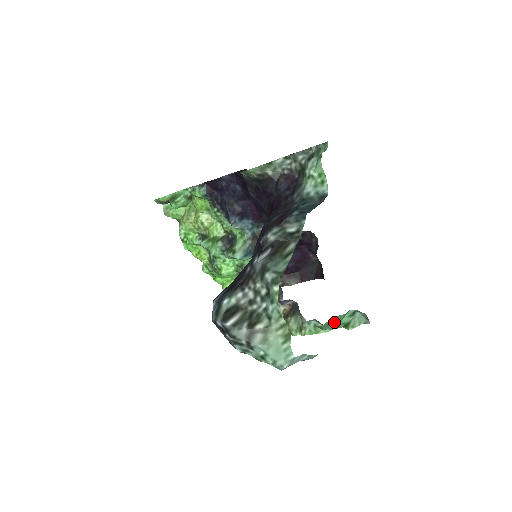
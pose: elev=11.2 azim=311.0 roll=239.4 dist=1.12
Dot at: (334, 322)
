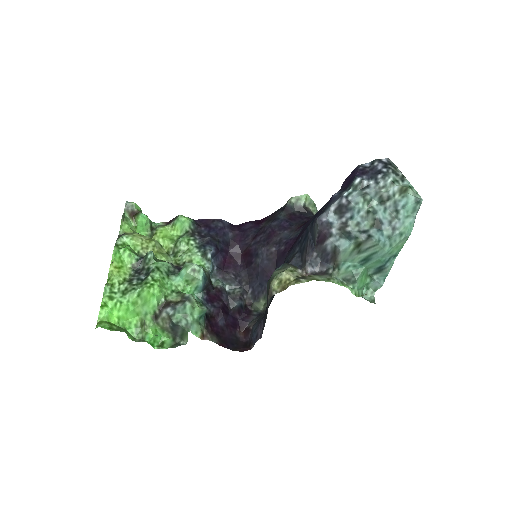
Dot at: (362, 280)
